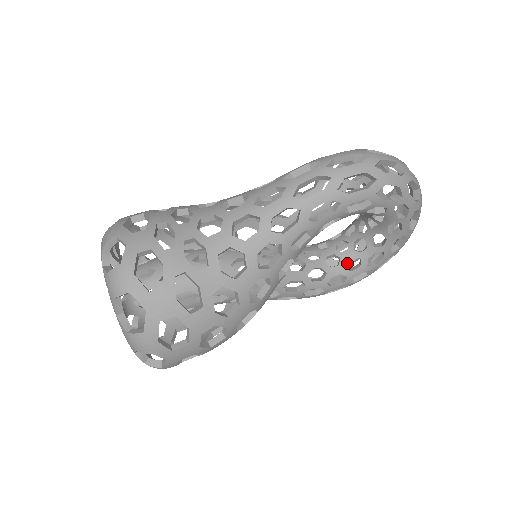
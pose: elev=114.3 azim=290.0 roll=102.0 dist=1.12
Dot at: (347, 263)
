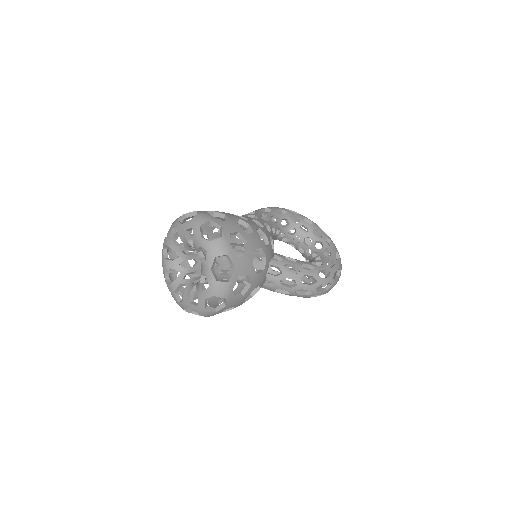
Dot at: occluded
